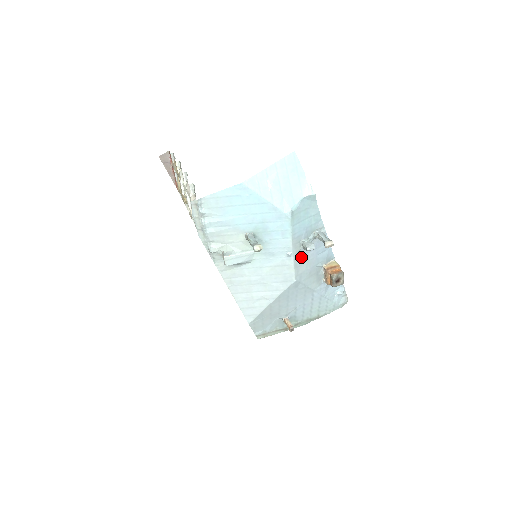
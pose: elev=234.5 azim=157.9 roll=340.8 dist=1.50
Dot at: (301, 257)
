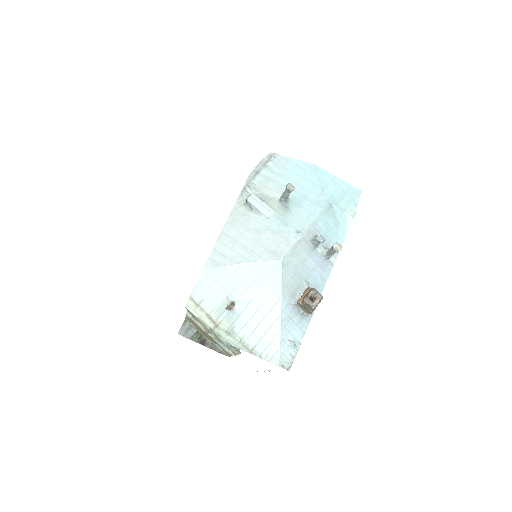
Dot at: (303, 250)
